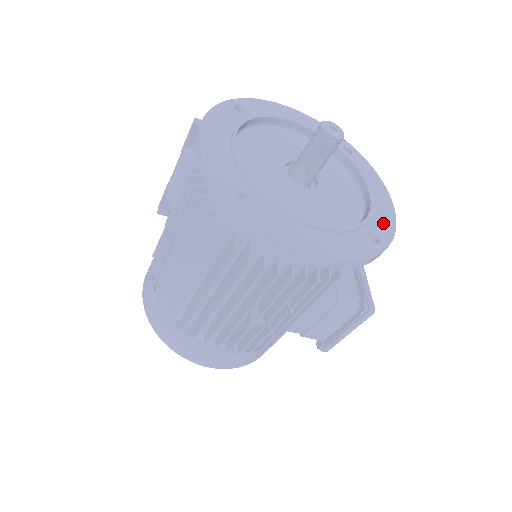
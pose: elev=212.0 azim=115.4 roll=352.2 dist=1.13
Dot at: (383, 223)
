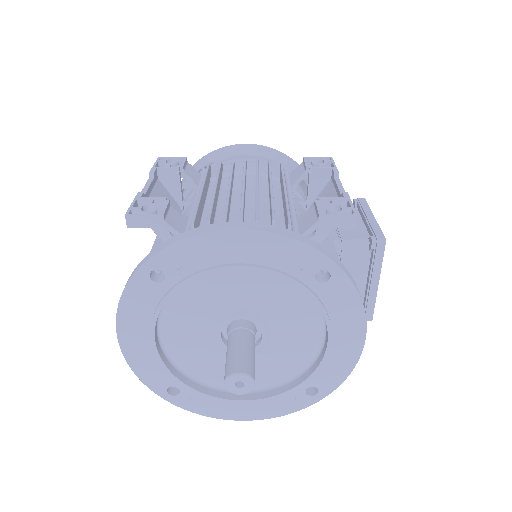
Dot at: (333, 372)
